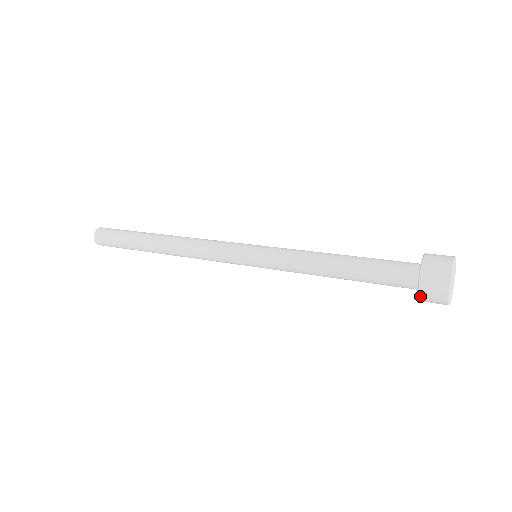
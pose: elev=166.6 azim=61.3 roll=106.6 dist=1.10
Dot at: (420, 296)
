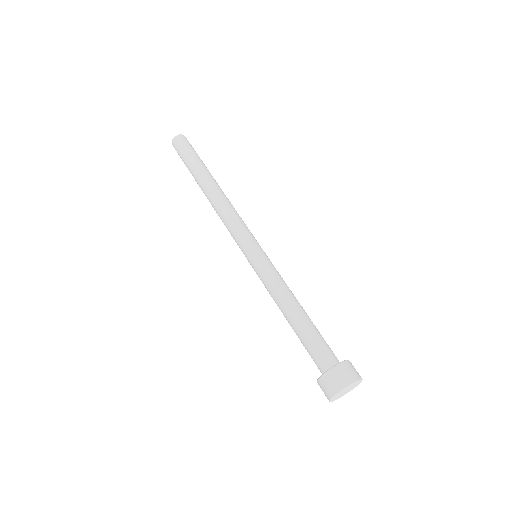
Dot at: (319, 380)
